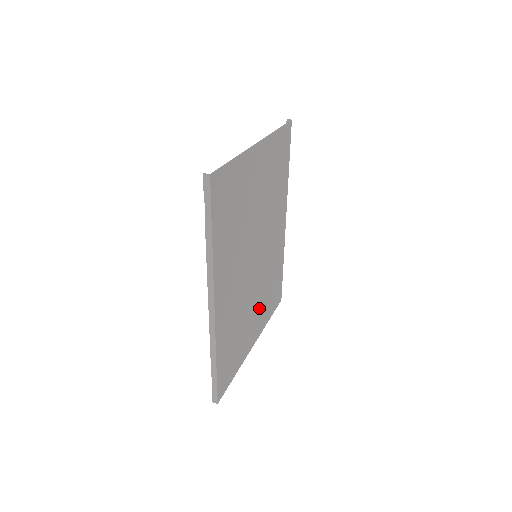
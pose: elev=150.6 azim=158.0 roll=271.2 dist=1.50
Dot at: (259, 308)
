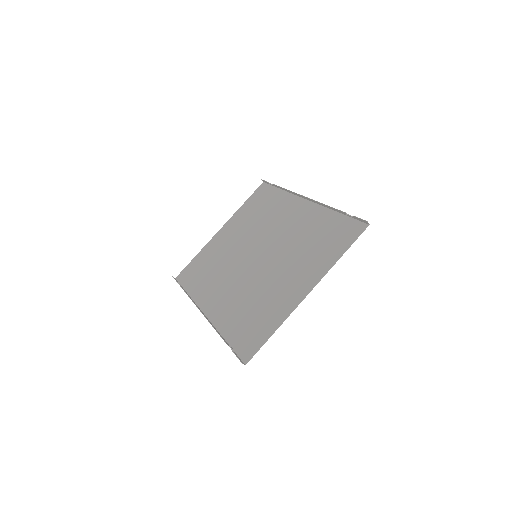
Dot at: (238, 231)
